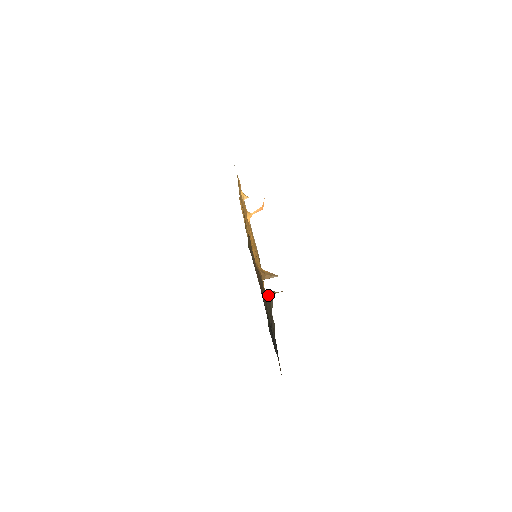
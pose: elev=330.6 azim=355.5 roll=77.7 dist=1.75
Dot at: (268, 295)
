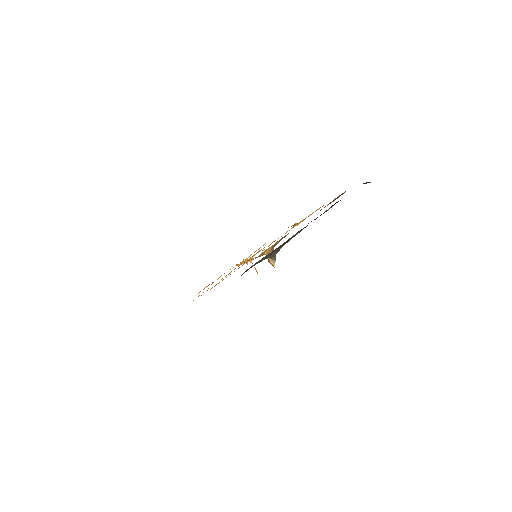
Dot at: occluded
